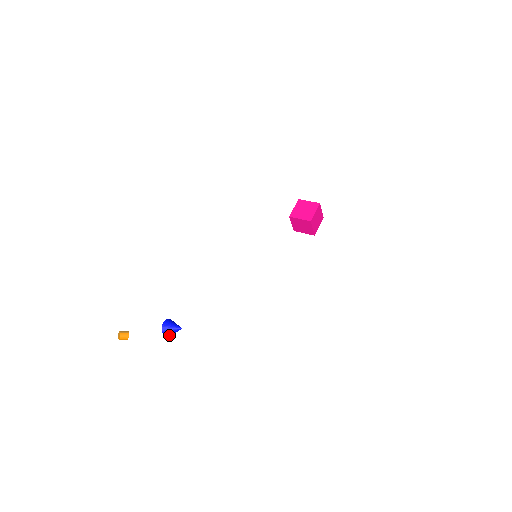
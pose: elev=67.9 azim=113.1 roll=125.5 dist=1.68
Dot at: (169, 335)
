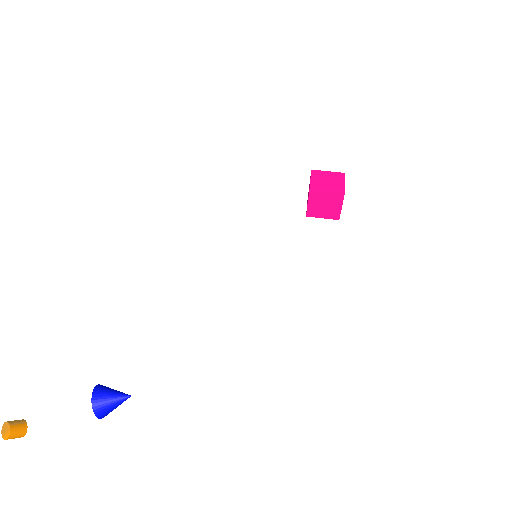
Dot at: (105, 413)
